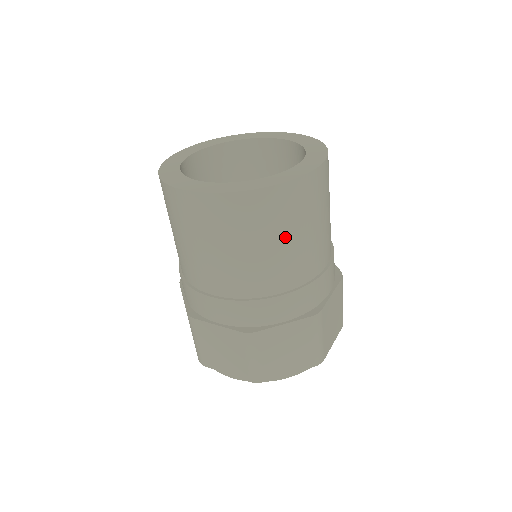
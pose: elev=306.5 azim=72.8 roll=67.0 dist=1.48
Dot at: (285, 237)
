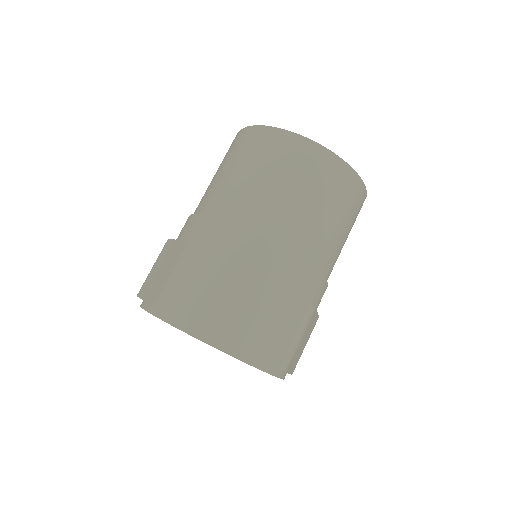
Dot at: (279, 180)
